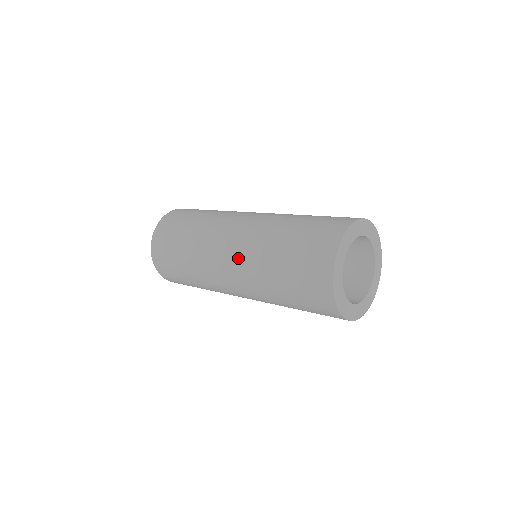
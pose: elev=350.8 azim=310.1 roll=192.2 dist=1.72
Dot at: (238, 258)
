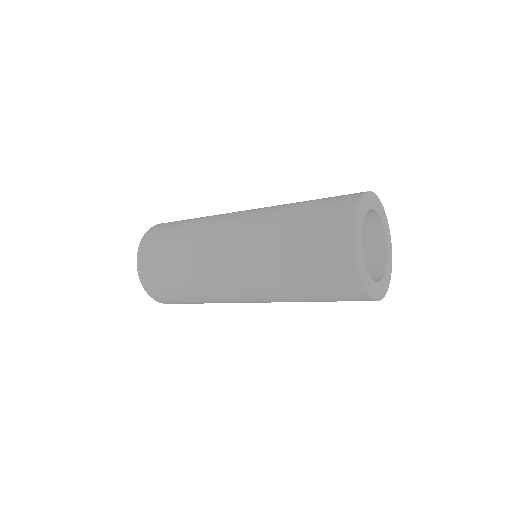
Dot at: (246, 277)
